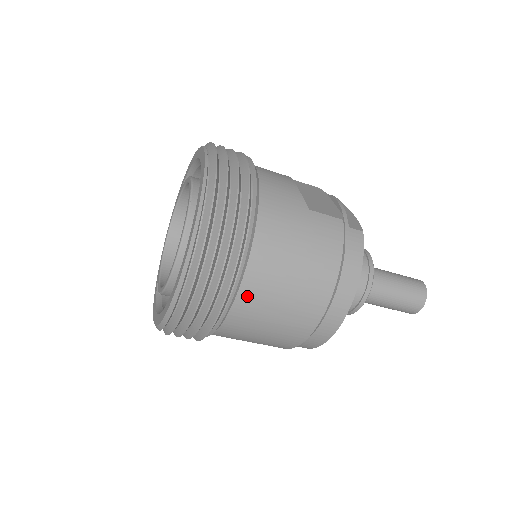
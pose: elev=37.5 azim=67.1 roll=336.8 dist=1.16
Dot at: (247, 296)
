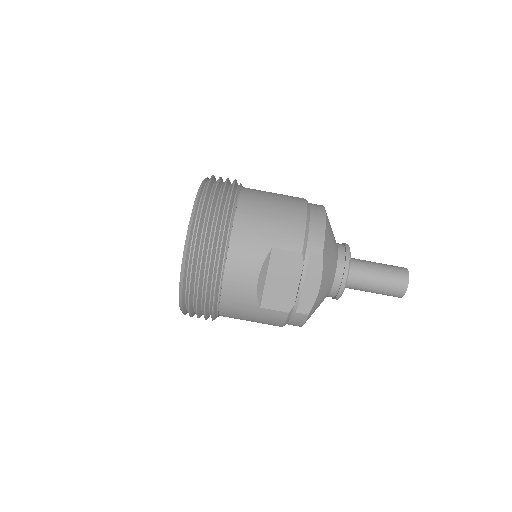
Dot at: (249, 189)
